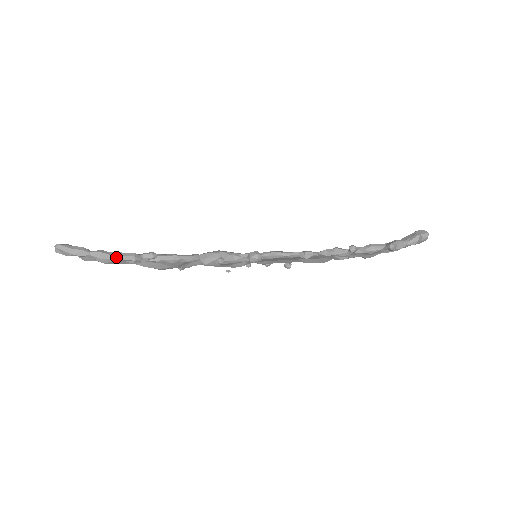
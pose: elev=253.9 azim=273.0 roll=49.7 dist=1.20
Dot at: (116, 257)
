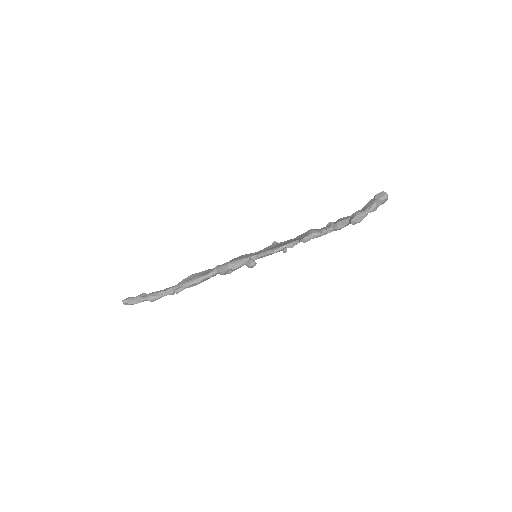
Dot at: (161, 296)
